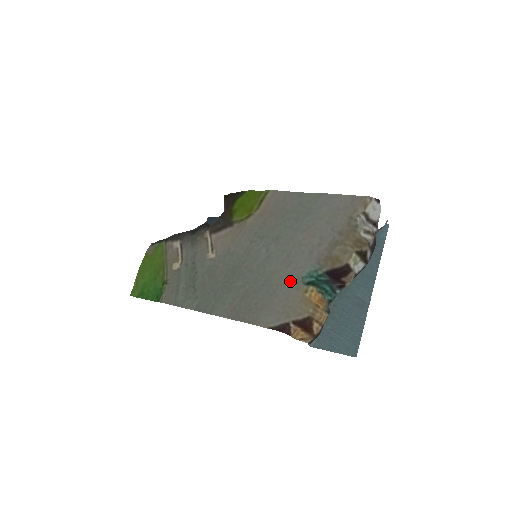
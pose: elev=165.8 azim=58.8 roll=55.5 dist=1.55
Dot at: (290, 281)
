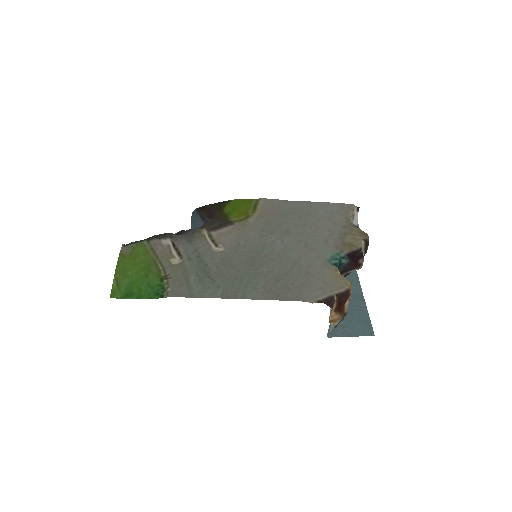
Dot at: (319, 262)
